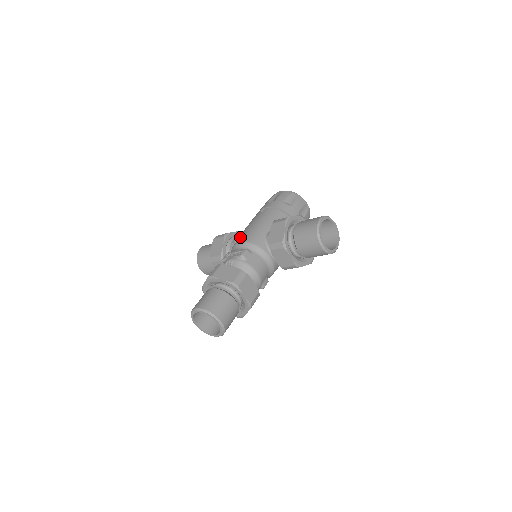
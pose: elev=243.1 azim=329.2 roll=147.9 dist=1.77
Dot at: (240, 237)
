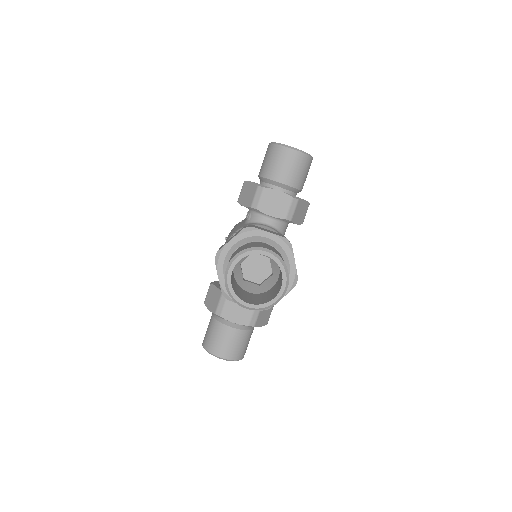
Dot at: occluded
